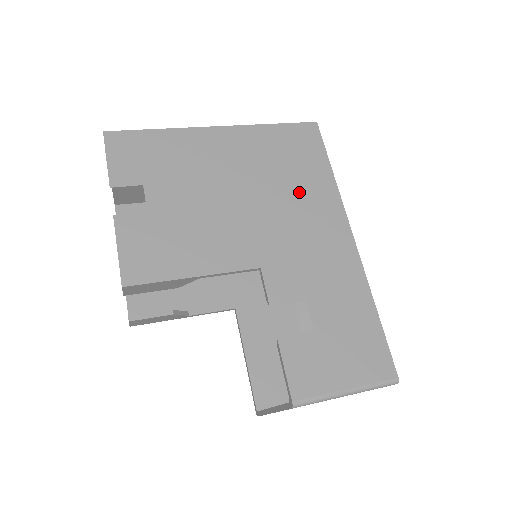
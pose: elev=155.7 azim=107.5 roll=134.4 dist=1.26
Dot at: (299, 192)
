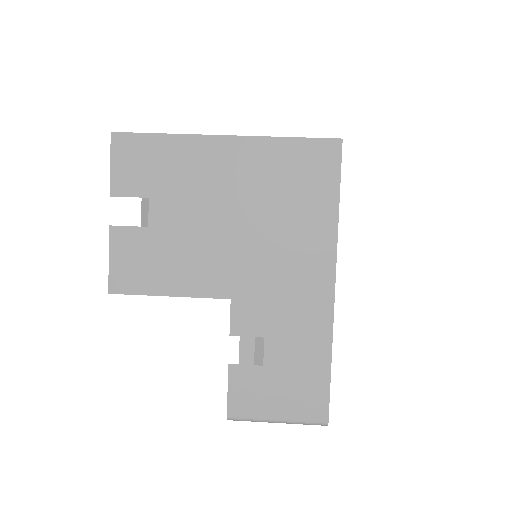
Dot at: (293, 226)
